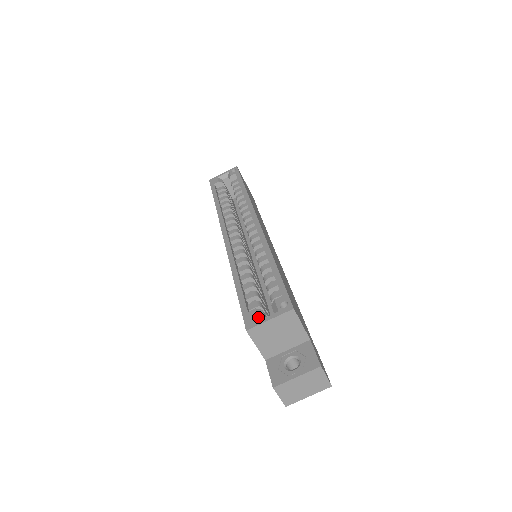
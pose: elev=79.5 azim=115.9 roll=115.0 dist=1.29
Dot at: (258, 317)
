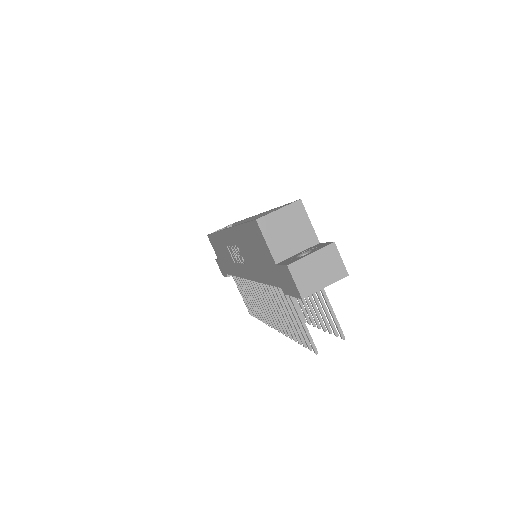
Dot at: occluded
